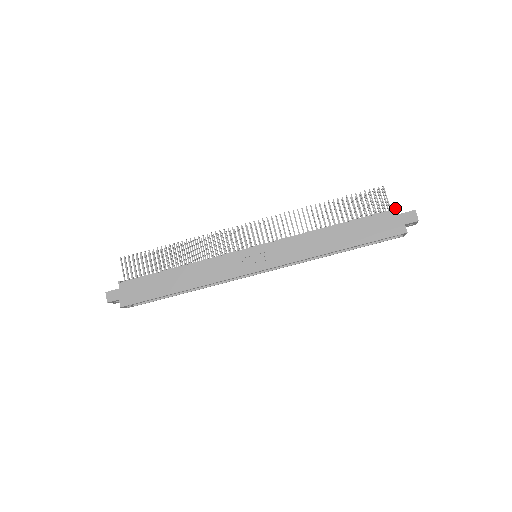
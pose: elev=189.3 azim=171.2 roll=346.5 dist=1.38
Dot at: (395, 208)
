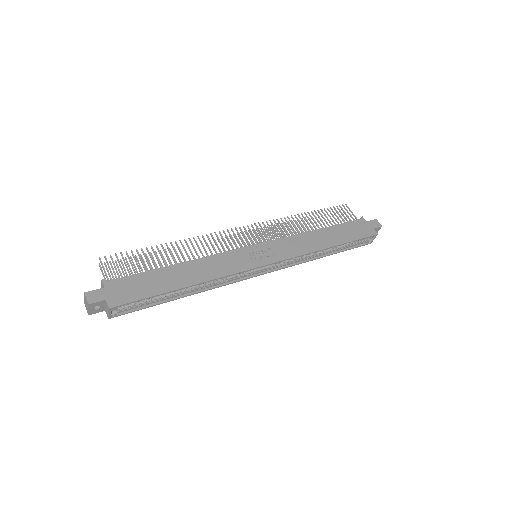
Dot at: (362, 217)
